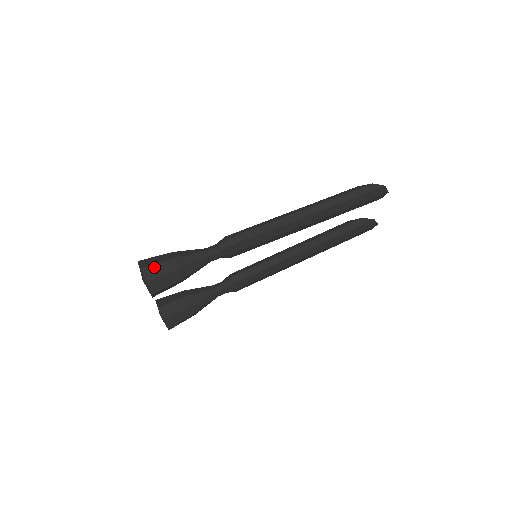
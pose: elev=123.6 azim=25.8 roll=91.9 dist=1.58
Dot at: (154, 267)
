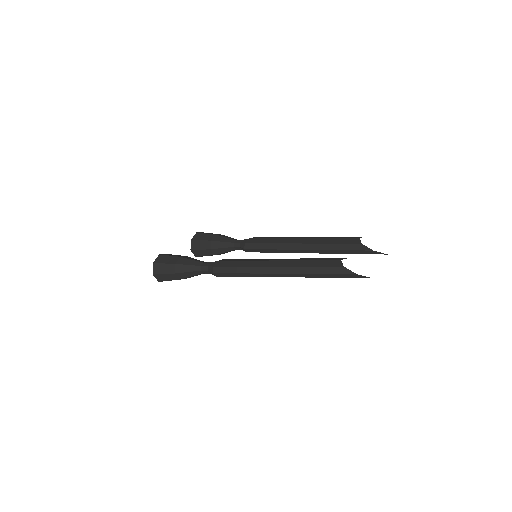
Dot at: (162, 276)
